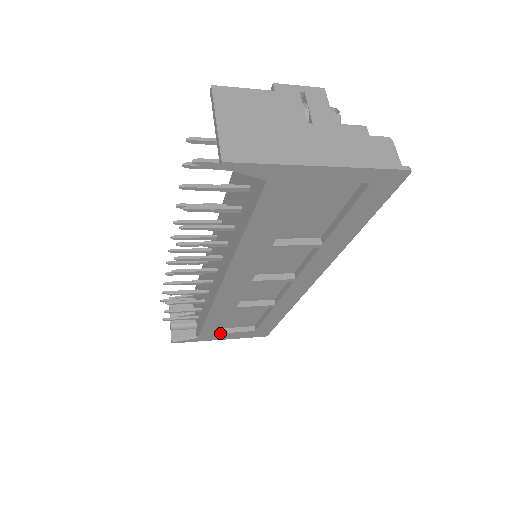
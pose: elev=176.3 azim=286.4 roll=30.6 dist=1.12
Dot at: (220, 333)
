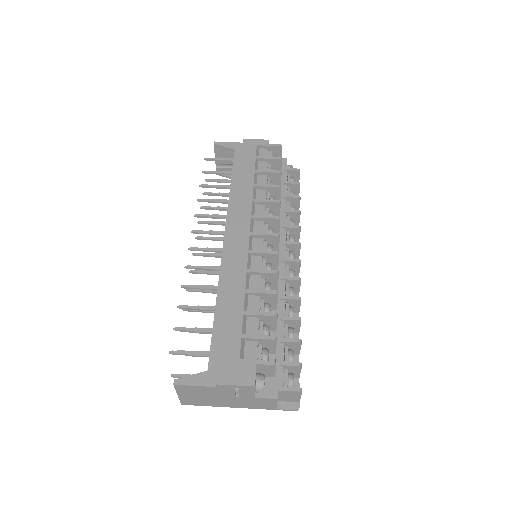
Dot at: occluded
